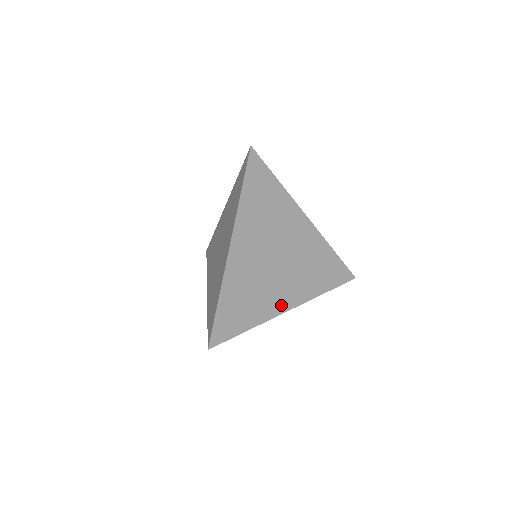
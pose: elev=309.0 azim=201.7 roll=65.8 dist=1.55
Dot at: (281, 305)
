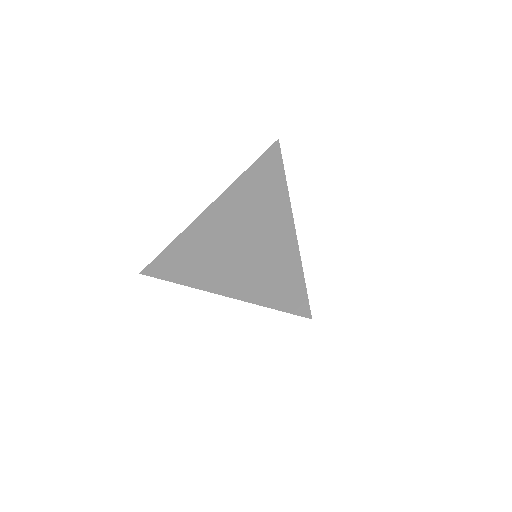
Dot at: occluded
